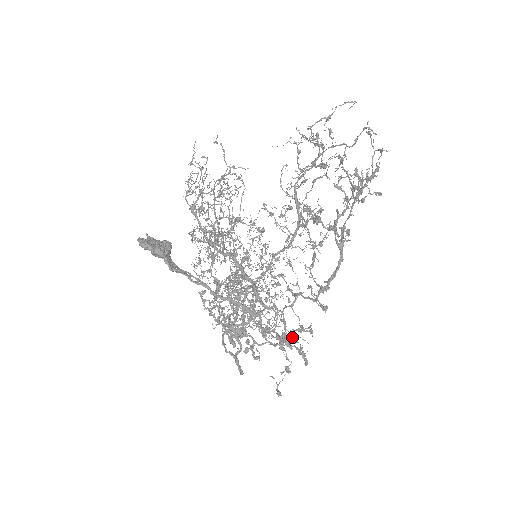
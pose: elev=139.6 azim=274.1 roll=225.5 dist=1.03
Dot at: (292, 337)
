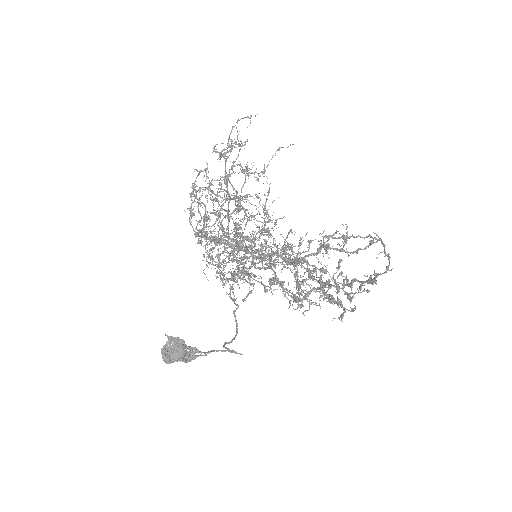
Dot at: occluded
